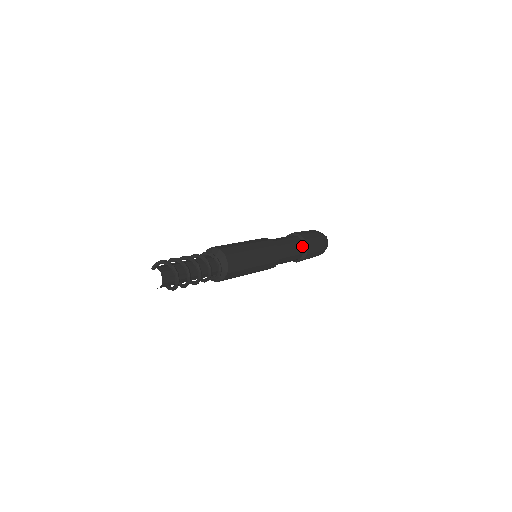
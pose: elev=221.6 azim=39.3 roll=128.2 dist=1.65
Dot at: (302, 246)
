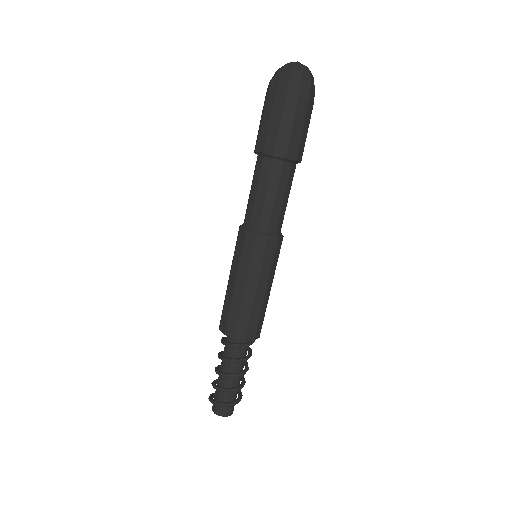
Dot at: (280, 167)
